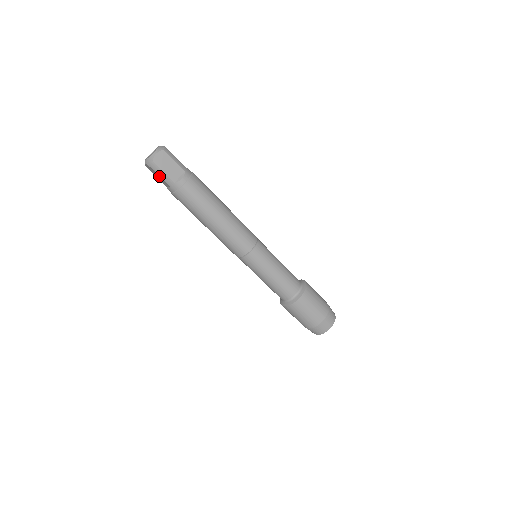
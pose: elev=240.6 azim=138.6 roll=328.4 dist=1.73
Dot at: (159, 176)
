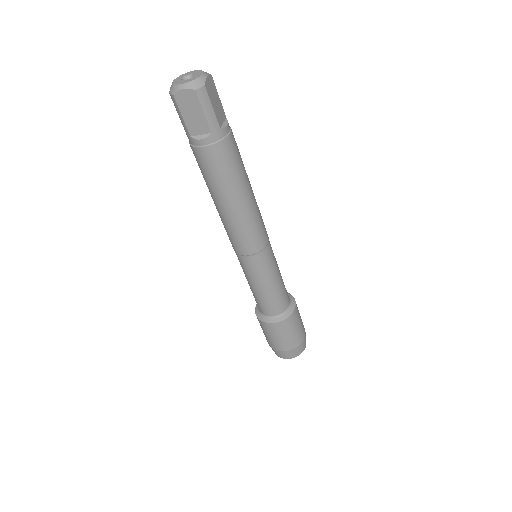
Dot at: (202, 113)
